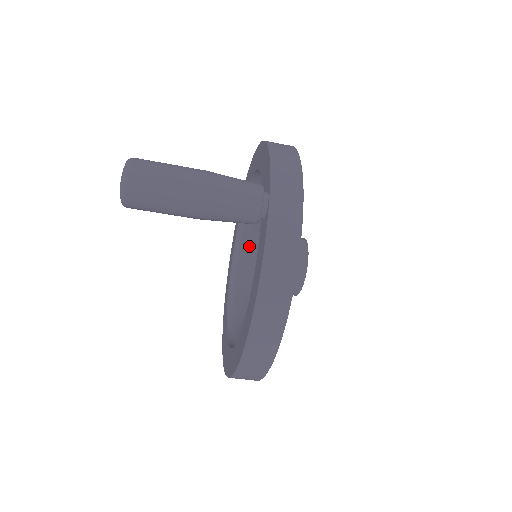
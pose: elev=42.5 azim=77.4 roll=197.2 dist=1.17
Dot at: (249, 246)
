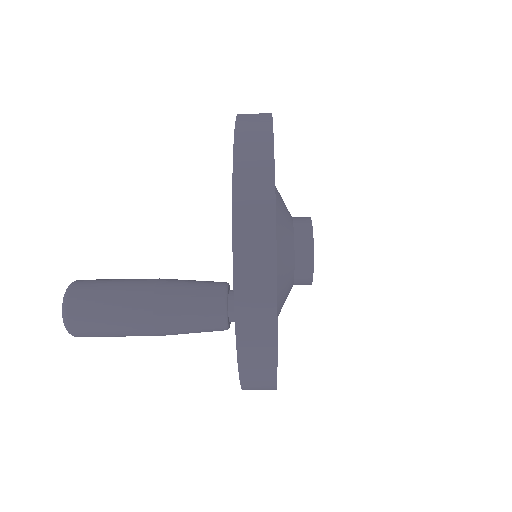
Dot at: occluded
